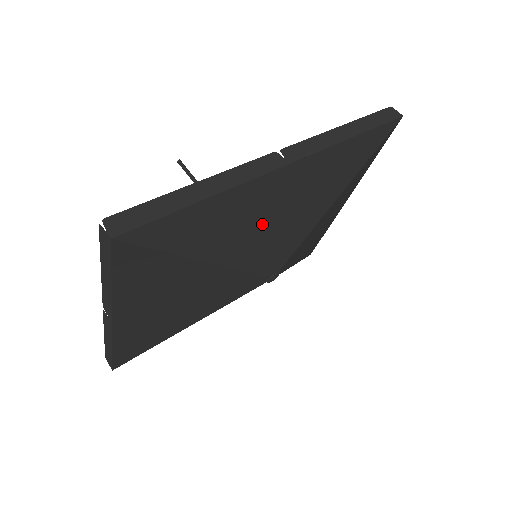
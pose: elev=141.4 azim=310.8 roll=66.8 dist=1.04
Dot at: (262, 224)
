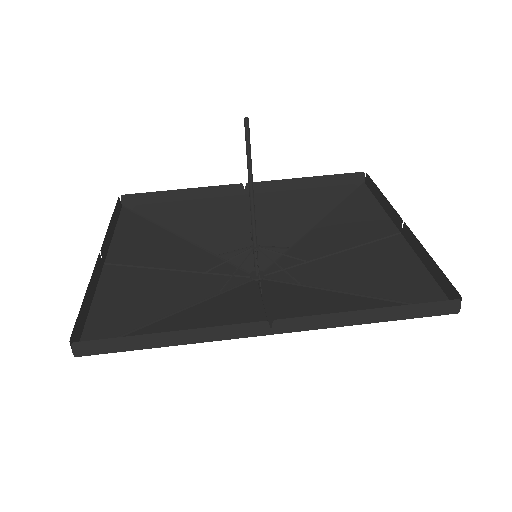
Dot at: (239, 311)
